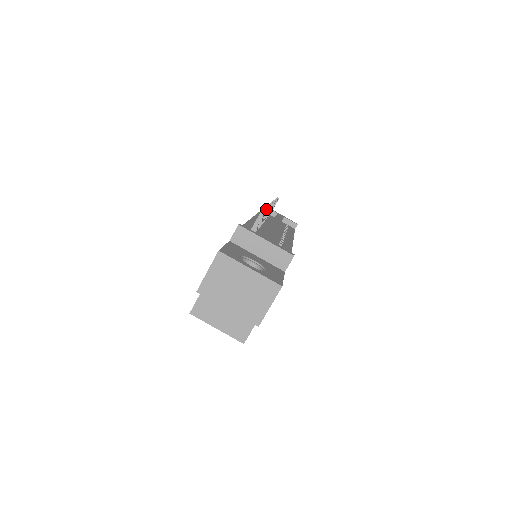
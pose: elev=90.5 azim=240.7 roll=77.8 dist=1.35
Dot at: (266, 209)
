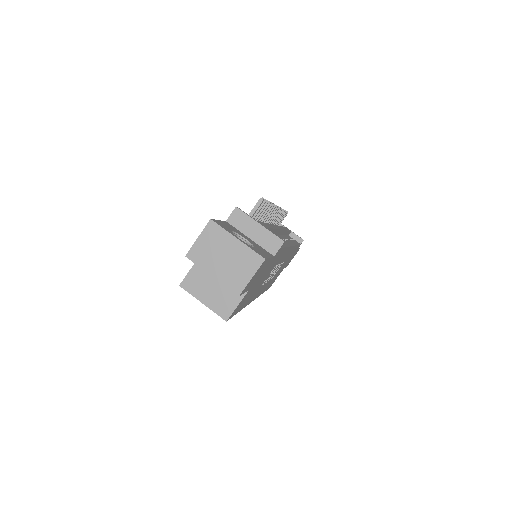
Dot at: (265, 200)
